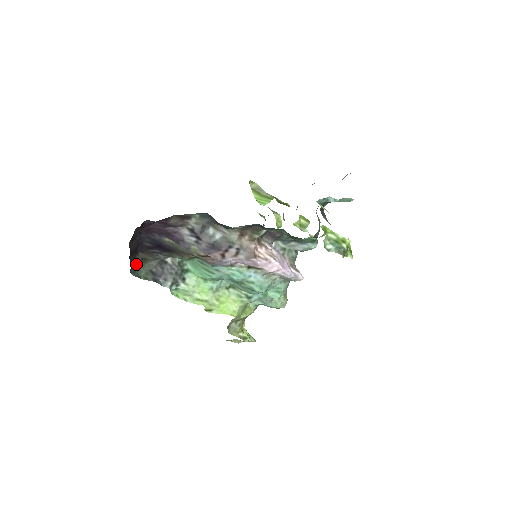
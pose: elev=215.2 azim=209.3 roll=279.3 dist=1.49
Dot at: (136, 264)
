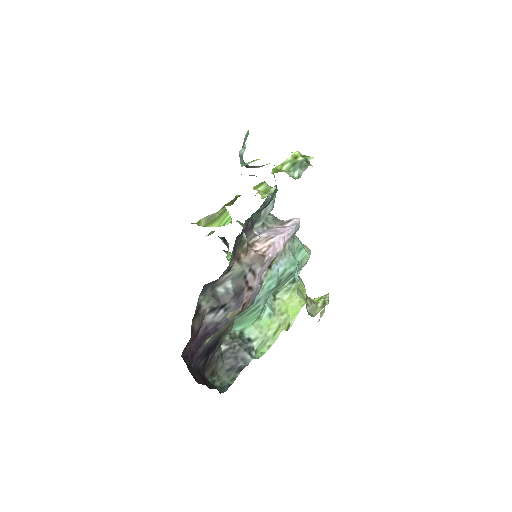
Dot at: (214, 384)
